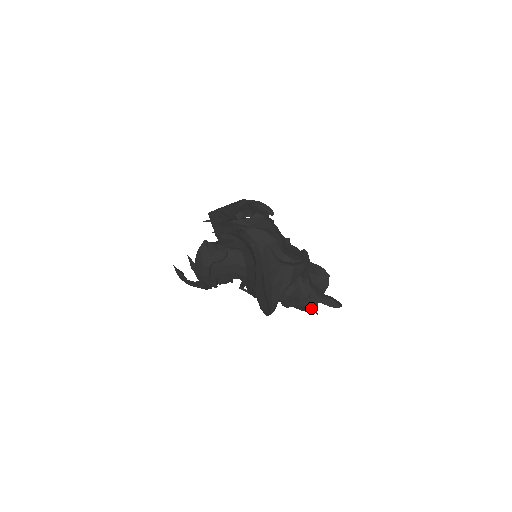
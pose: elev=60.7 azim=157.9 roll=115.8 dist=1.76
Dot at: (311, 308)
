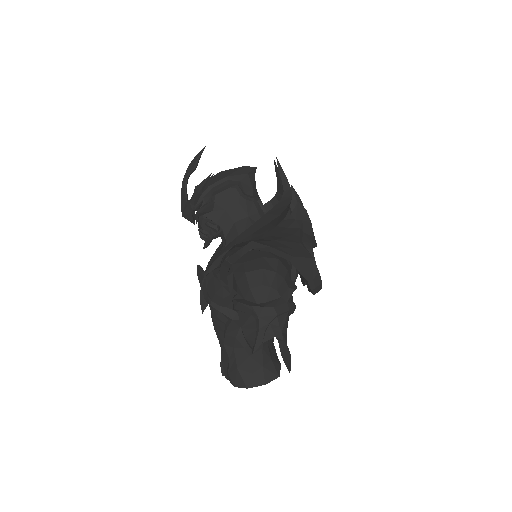
Dot at: (261, 331)
